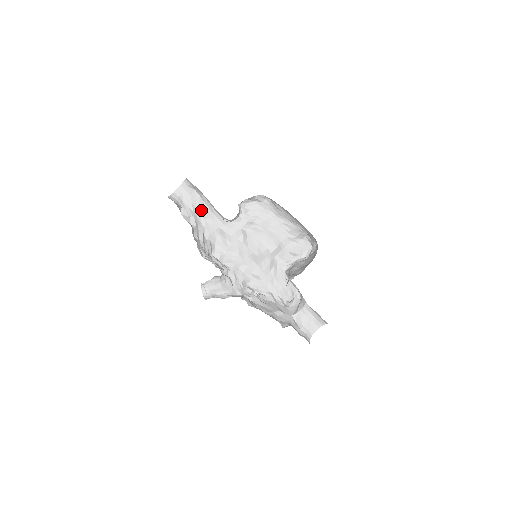
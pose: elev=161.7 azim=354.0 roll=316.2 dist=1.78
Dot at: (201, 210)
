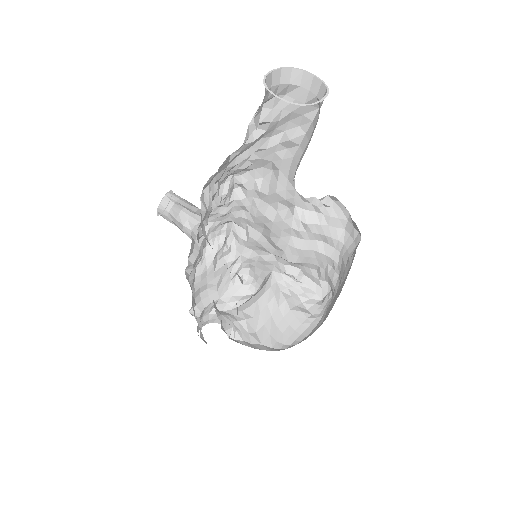
Dot at: (291, 130)
